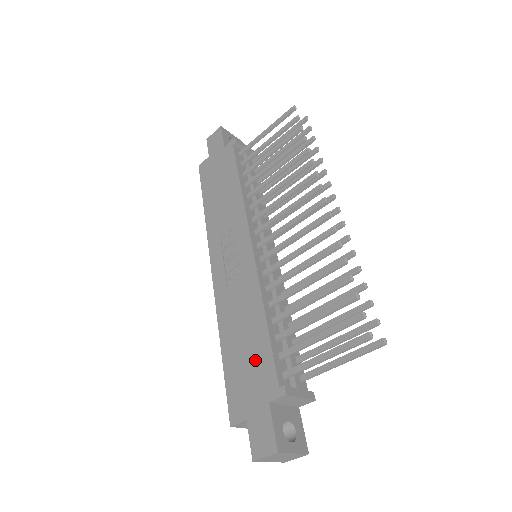
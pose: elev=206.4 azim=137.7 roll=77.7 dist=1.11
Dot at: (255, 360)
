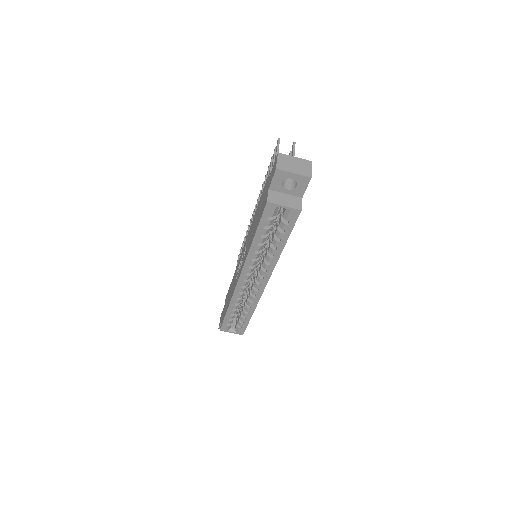
Dot at: (260, 203)
